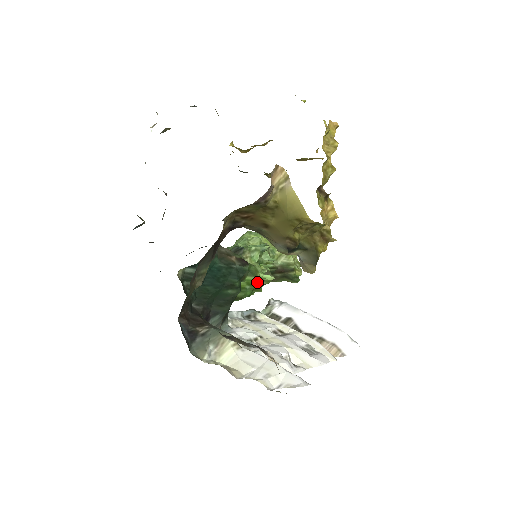
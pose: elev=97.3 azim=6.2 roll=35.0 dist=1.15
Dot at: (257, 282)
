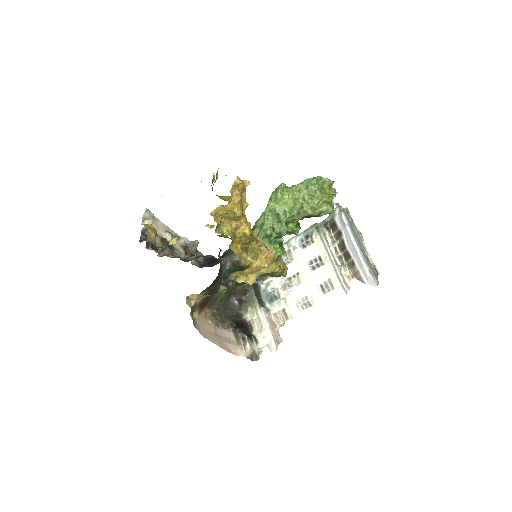
Dot at: occluded
